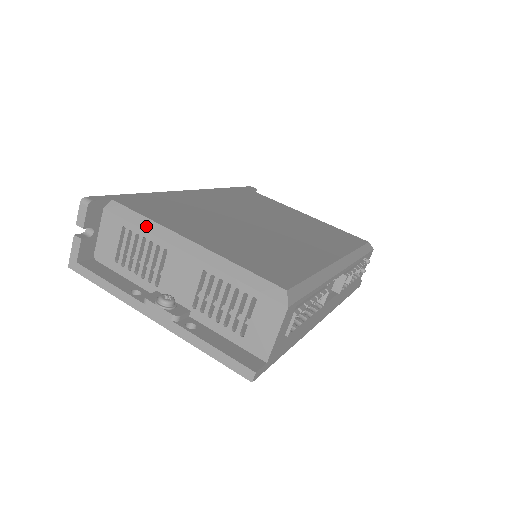
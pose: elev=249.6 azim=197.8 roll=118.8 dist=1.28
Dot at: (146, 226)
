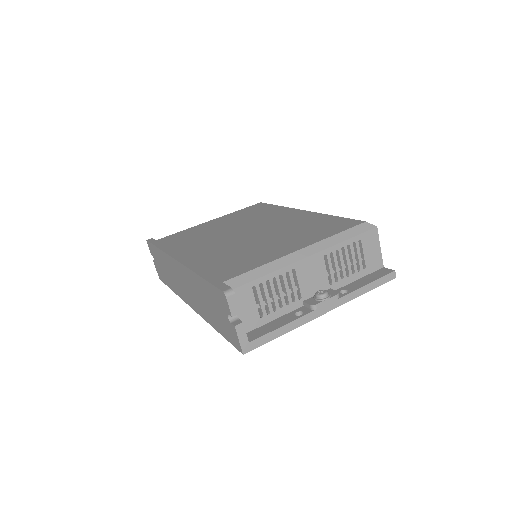
Dot at: (268, 270)
